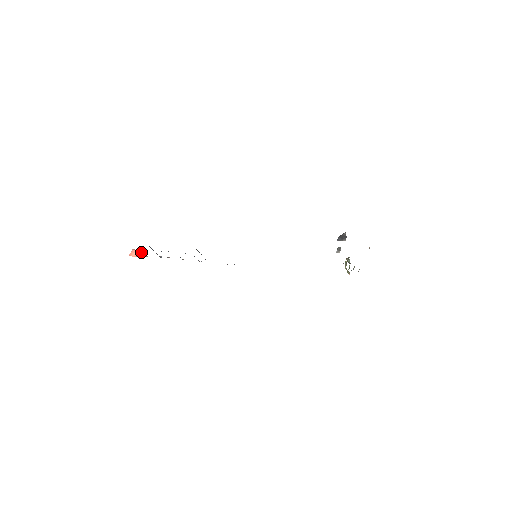
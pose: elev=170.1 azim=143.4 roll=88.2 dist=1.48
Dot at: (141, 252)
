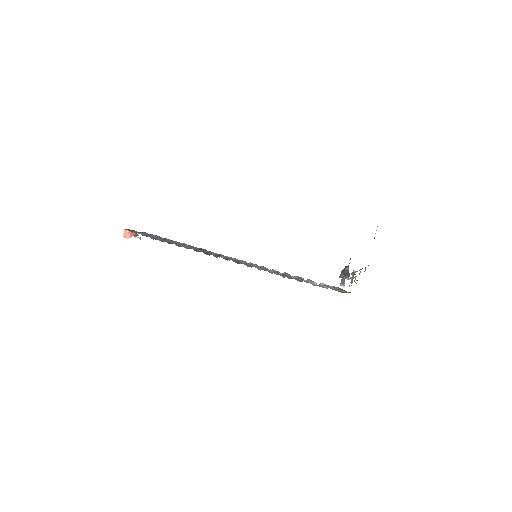
Dot at: (134, 234)
